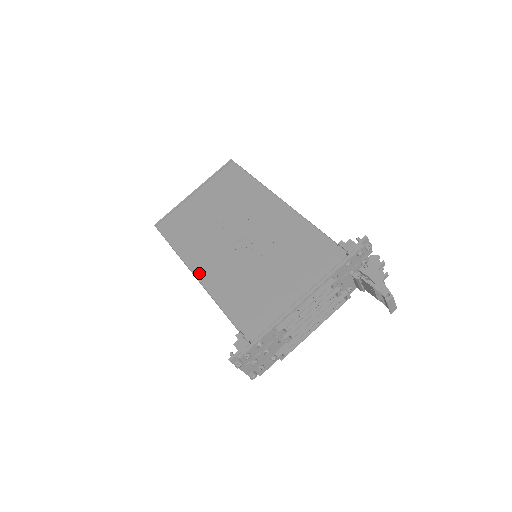
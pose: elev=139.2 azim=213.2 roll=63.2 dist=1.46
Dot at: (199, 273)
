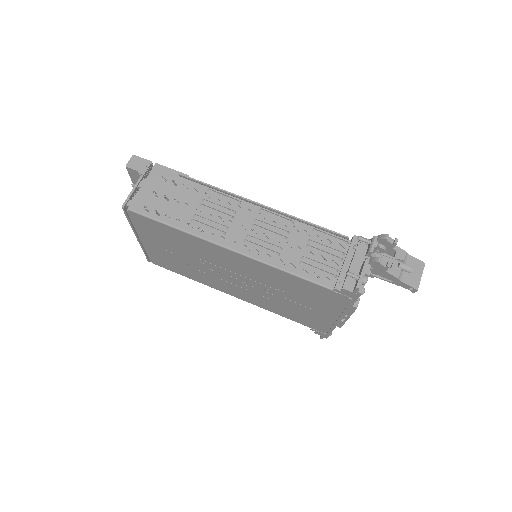
Dot at: (235, 296)
